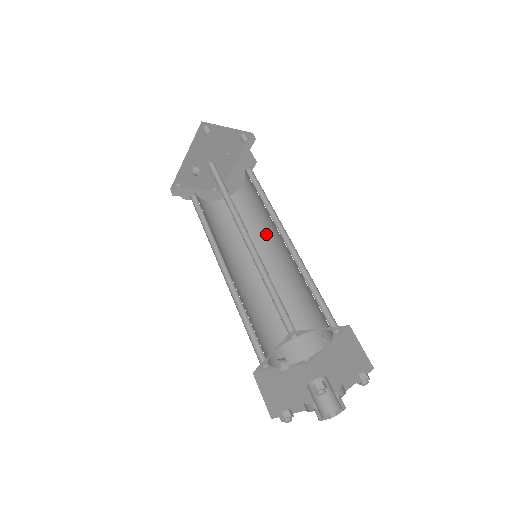
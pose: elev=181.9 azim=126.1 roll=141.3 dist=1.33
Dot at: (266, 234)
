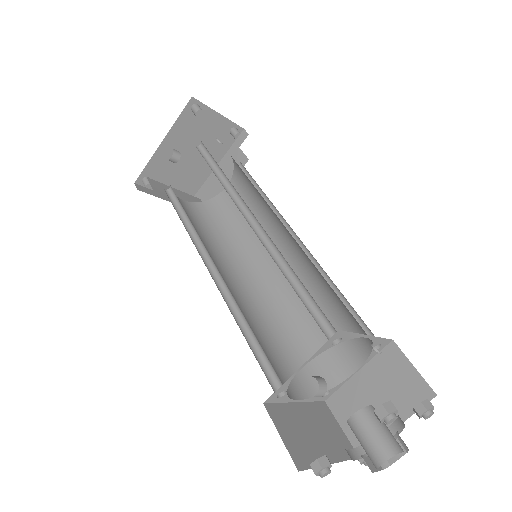
Dot at: occluded
